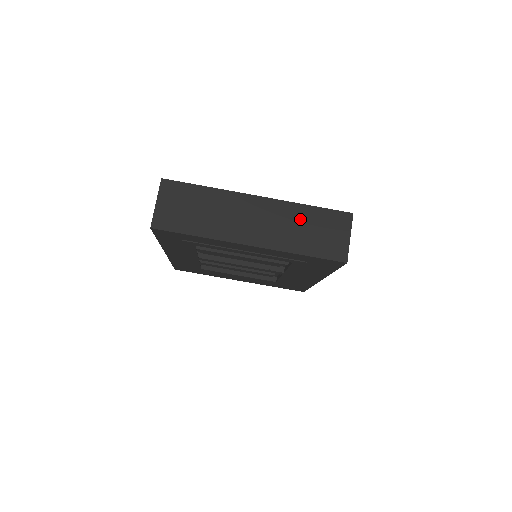
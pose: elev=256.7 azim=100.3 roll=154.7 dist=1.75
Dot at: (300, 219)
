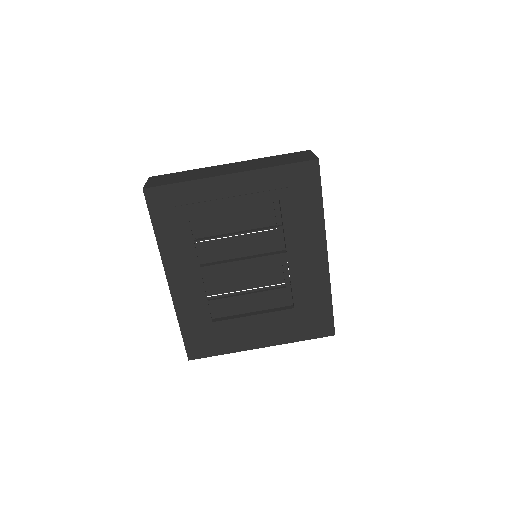
Dot at: (268, 160)
